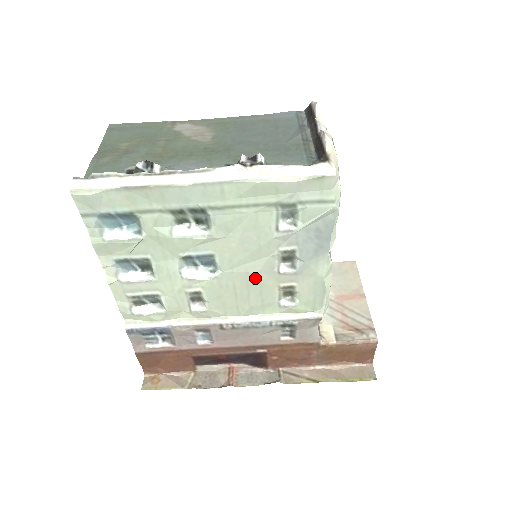
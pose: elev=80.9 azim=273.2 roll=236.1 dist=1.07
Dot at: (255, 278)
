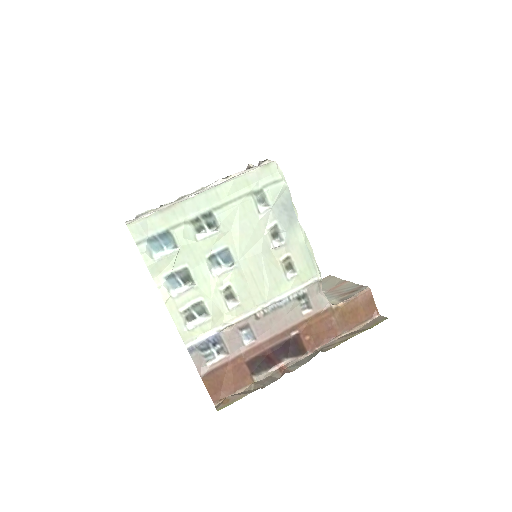
Dot at: (261, 259)
